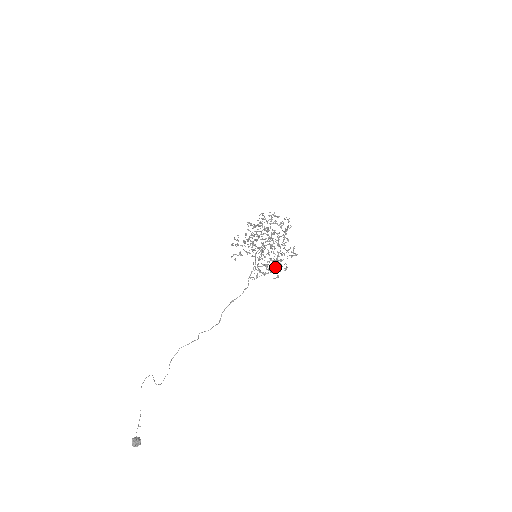
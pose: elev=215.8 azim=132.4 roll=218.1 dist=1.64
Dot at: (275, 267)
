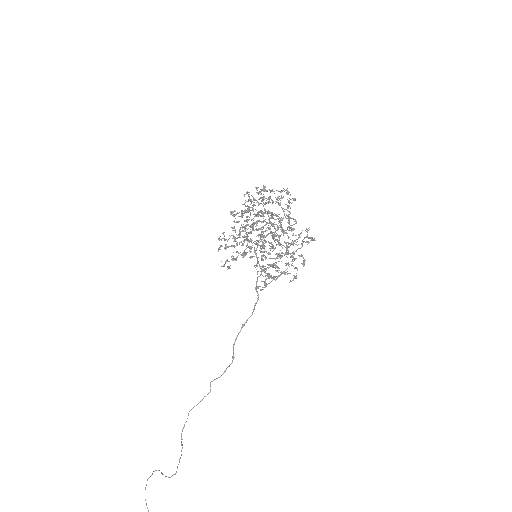
Dot at: occluded
